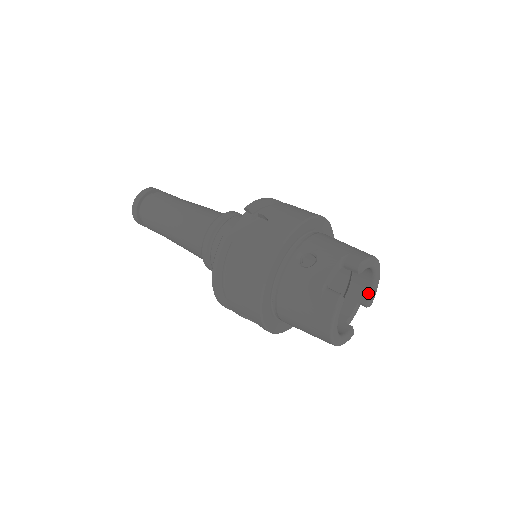
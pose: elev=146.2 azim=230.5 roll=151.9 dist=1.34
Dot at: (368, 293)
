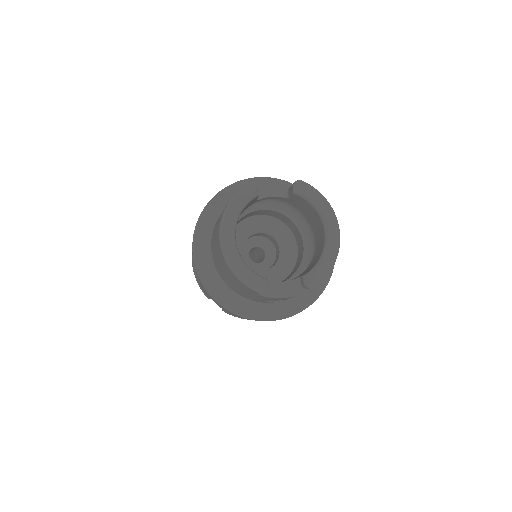
Dot at: (314, 265)
